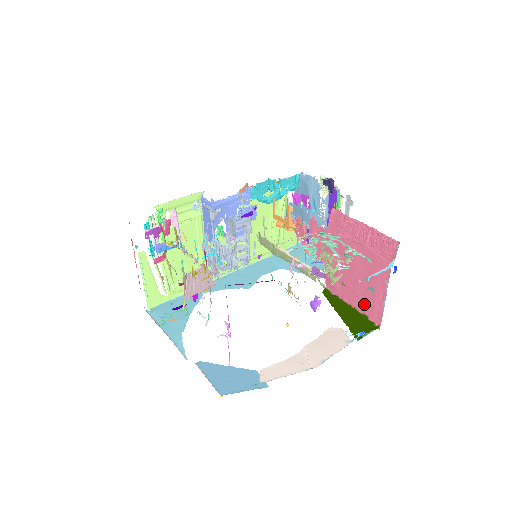
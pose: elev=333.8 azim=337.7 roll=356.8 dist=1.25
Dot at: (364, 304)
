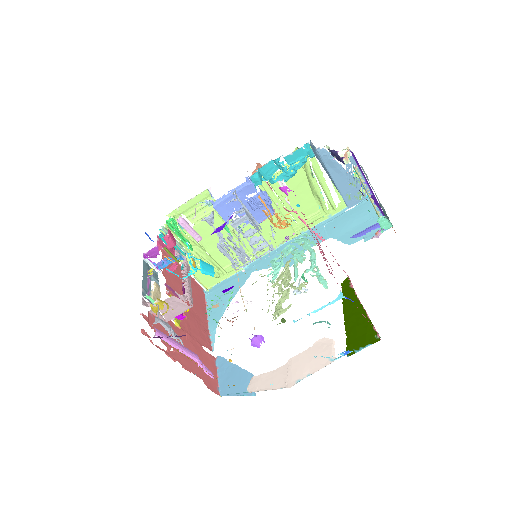
Dot at: occluded
